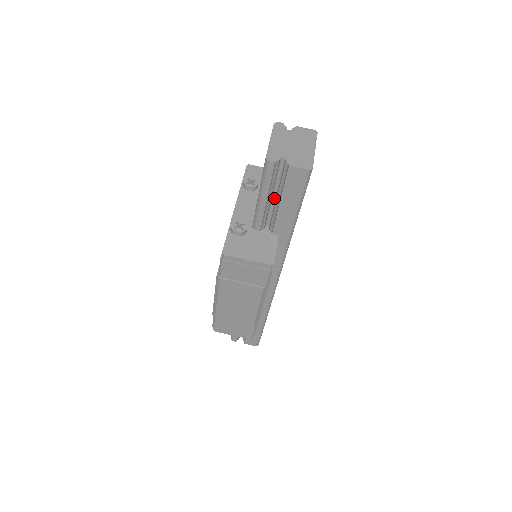
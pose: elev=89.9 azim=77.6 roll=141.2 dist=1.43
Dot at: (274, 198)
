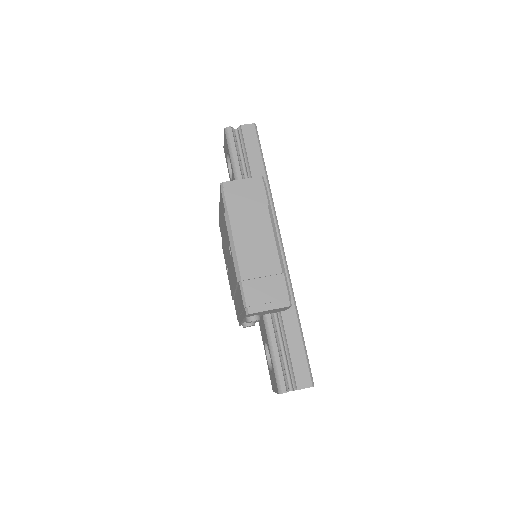
Dot at: (243, 164)
